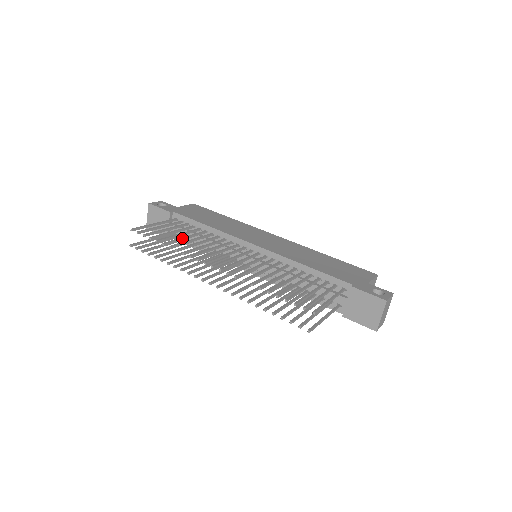
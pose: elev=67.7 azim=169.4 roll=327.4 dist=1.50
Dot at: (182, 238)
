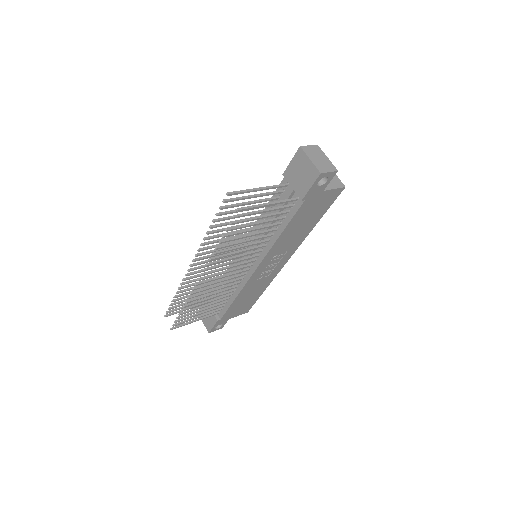
Dot at: (195, 290)
